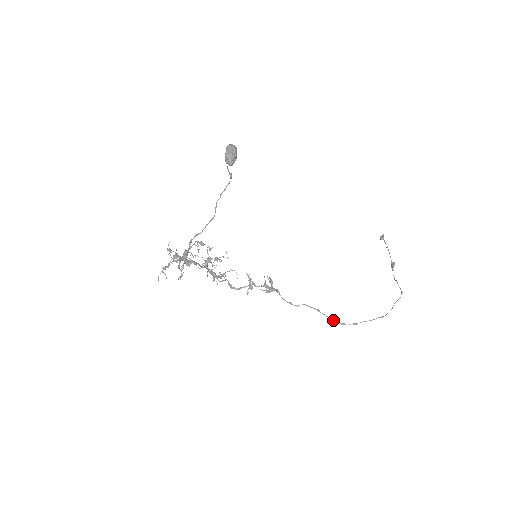
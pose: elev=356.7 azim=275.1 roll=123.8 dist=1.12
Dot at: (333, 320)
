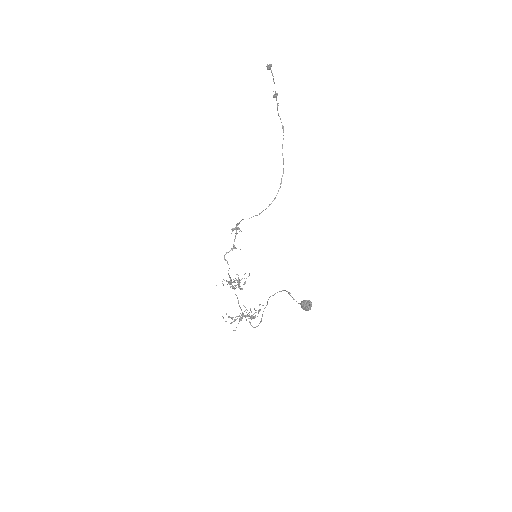
Dot at: occluded
